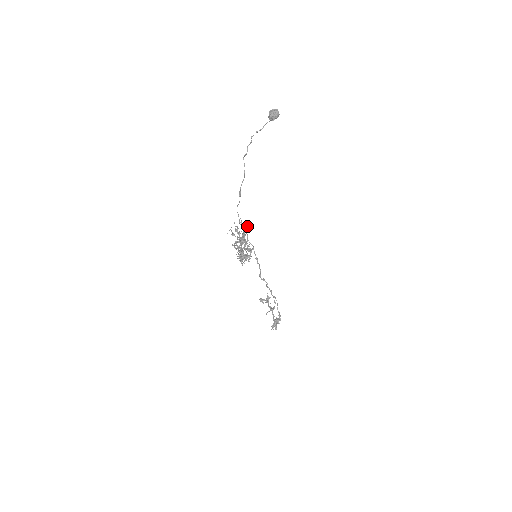
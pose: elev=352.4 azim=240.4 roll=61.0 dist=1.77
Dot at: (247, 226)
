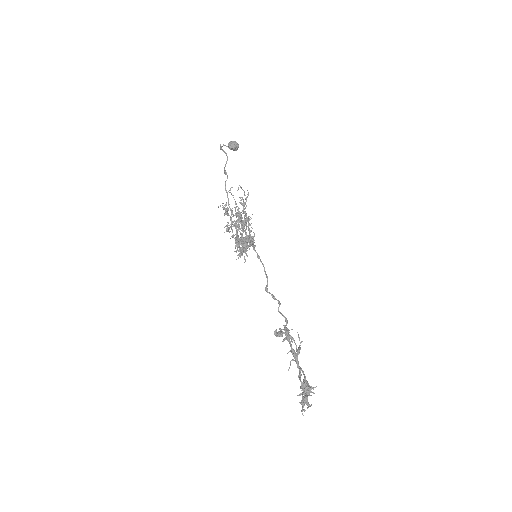
Dot at: (248, 193)
